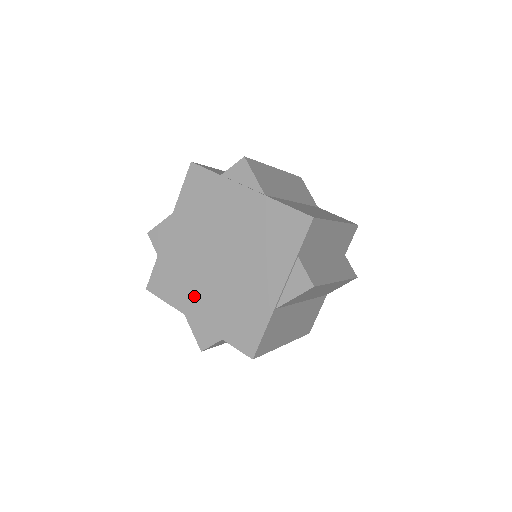
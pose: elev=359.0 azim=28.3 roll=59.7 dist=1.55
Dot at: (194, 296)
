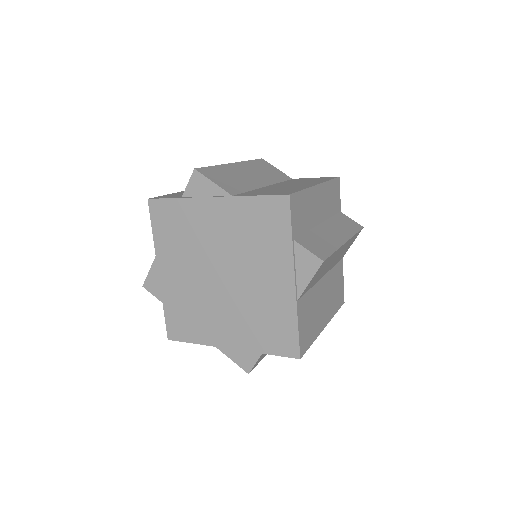
Dot at: (215, 325)
